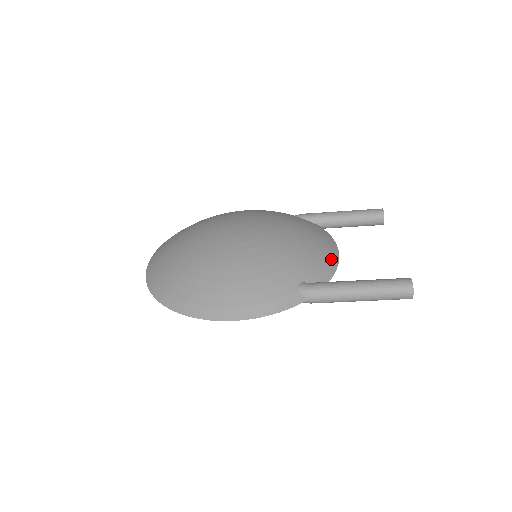
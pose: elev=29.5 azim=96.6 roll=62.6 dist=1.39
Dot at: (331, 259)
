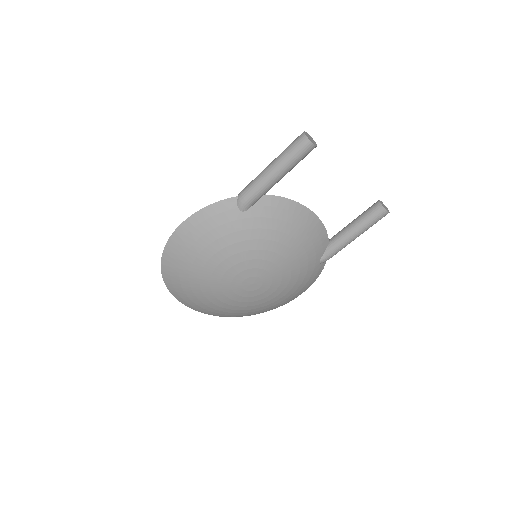
Dot at: occluded
